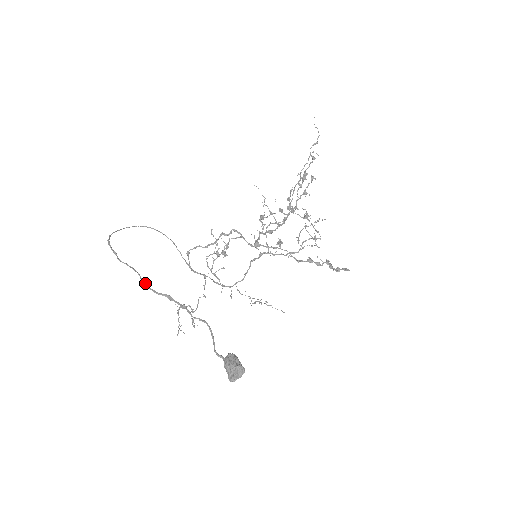
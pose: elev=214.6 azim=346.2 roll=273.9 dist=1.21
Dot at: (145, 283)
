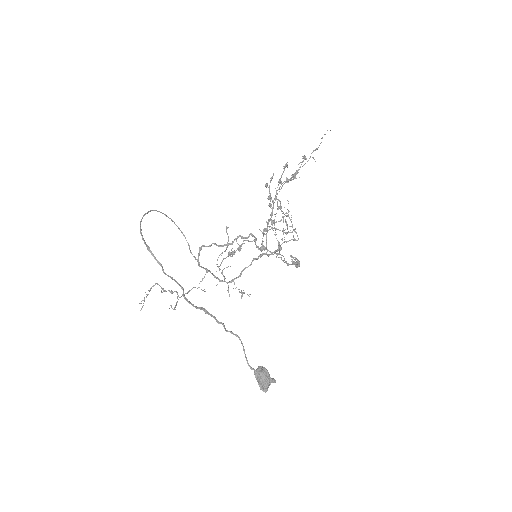
Dot at: occluded
